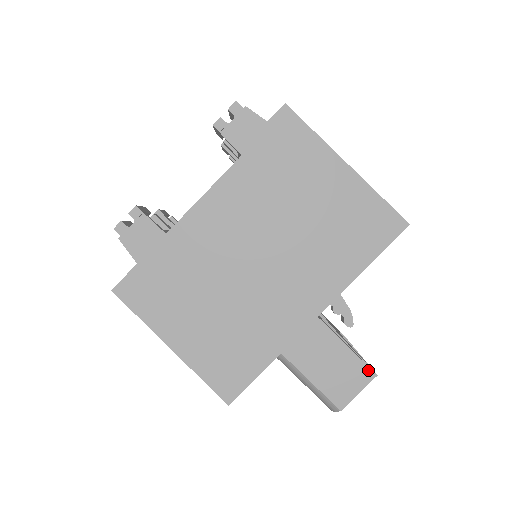
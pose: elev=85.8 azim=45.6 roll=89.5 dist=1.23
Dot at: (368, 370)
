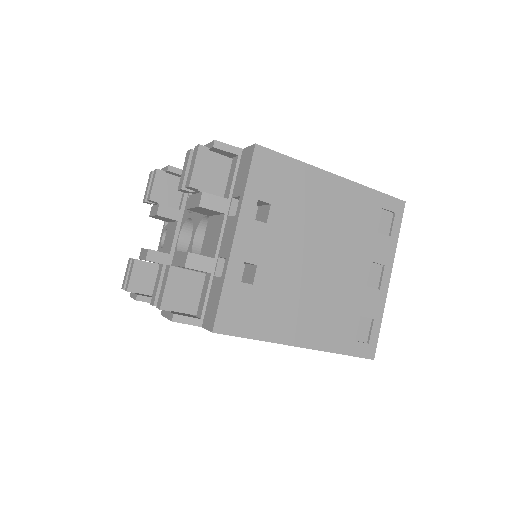
Dot at: occluded
